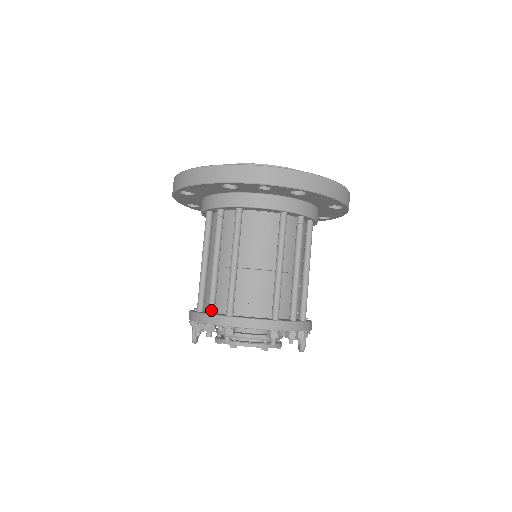
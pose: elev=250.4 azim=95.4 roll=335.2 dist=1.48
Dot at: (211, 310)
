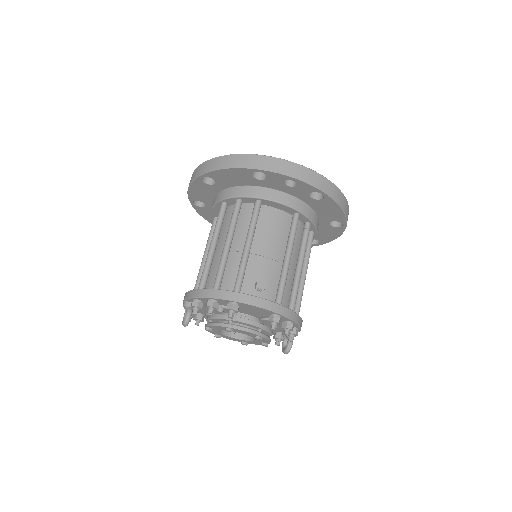
Dot at: (217, 287)
